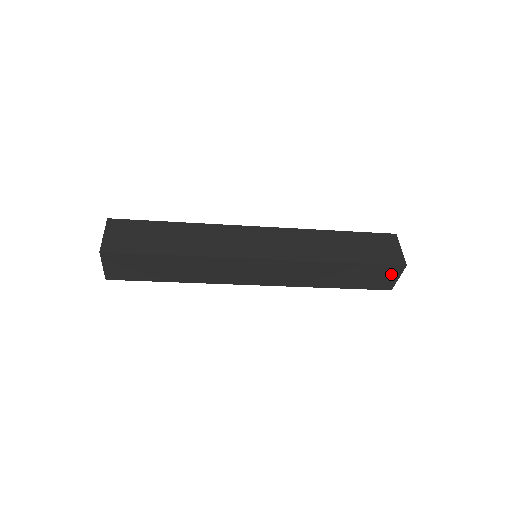
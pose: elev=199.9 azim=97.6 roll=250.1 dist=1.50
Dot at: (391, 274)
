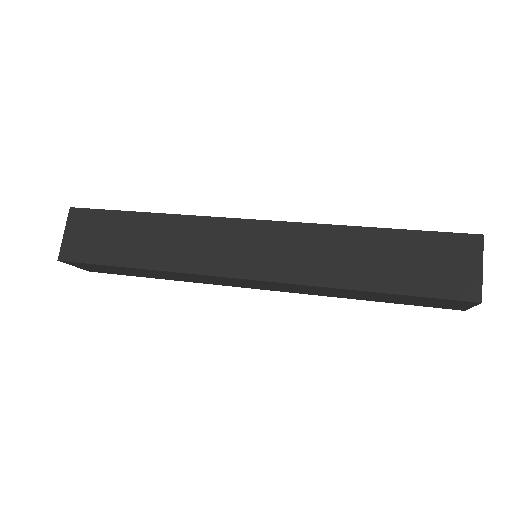
Dot at: (457, 304)
